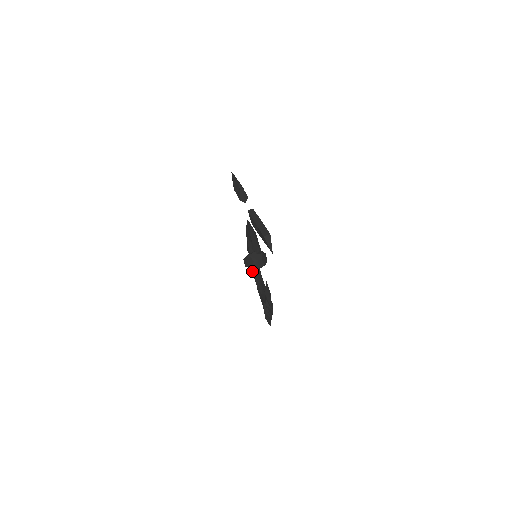
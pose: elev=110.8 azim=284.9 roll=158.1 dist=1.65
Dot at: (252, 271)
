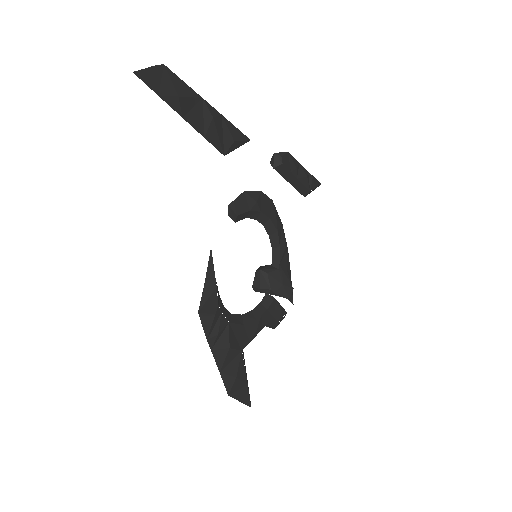
Dot at: occluded
